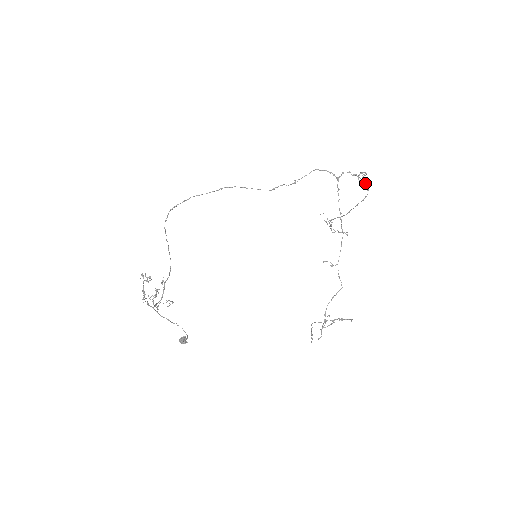
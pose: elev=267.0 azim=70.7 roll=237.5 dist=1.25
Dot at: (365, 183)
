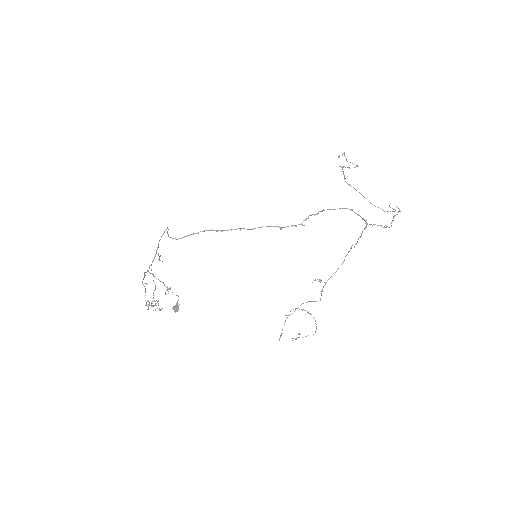
Dot at: (394, 209)
